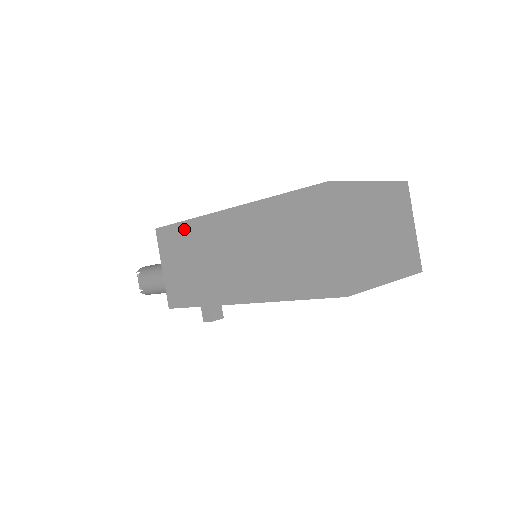
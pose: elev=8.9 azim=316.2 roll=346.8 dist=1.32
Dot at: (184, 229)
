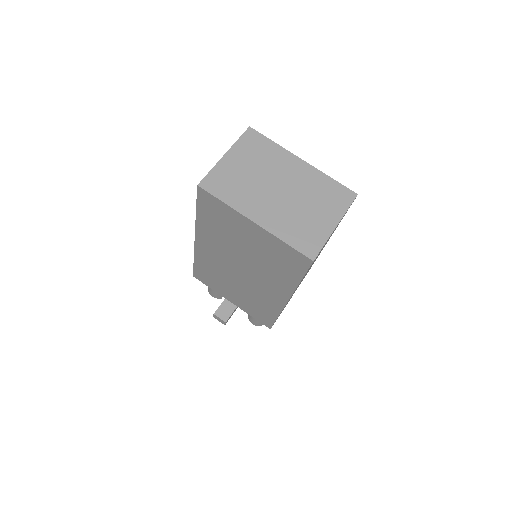
Dot at: occluded
